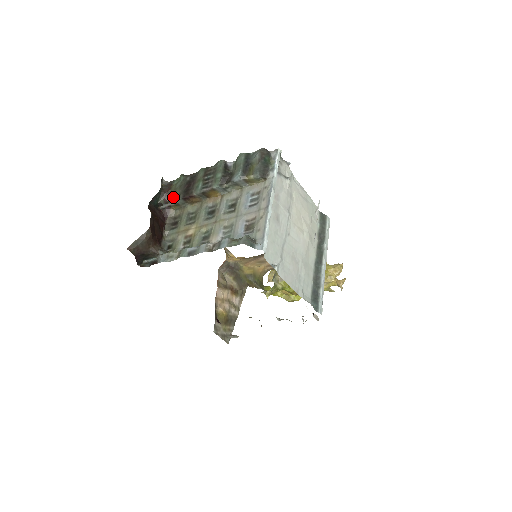
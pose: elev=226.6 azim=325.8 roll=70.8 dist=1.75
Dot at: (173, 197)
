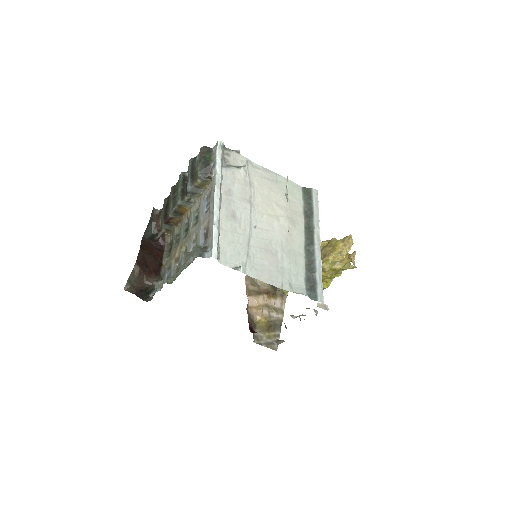
Dot at: (161, 224)
